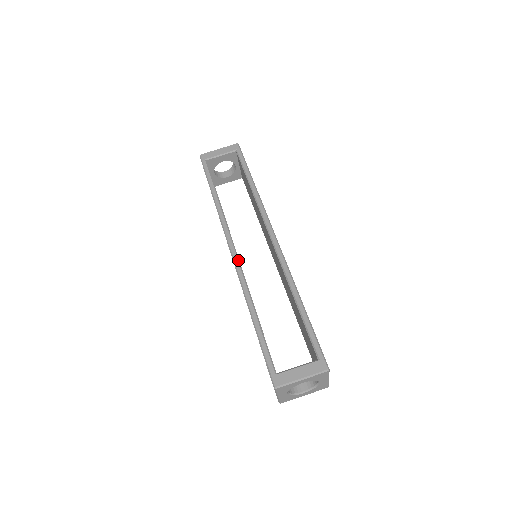
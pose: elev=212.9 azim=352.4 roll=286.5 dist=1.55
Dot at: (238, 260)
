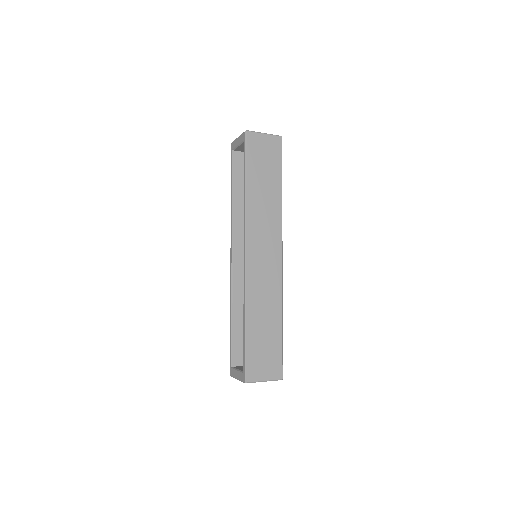
Dot at: (231, 268)
